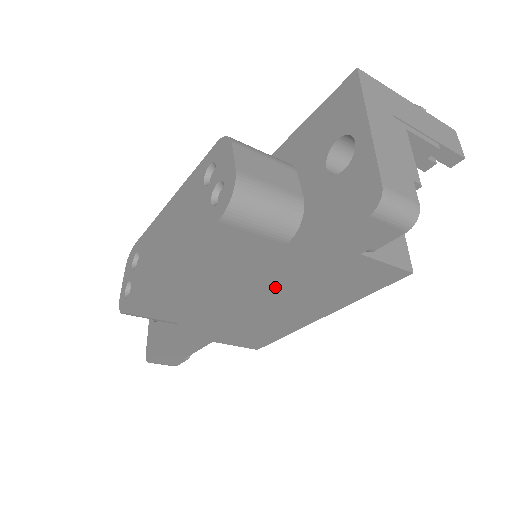
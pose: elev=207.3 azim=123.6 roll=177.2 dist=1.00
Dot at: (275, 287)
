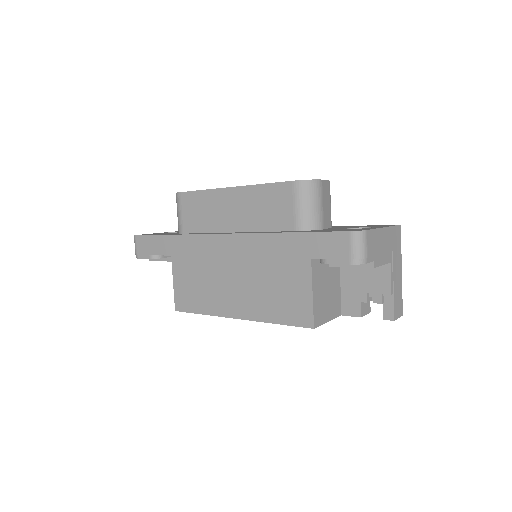
Dot at: (264, 241)
